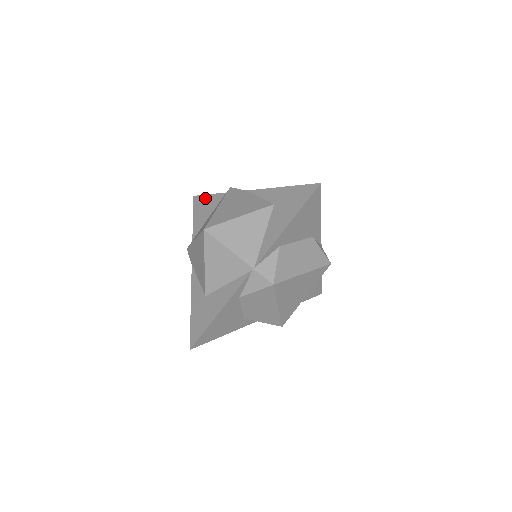
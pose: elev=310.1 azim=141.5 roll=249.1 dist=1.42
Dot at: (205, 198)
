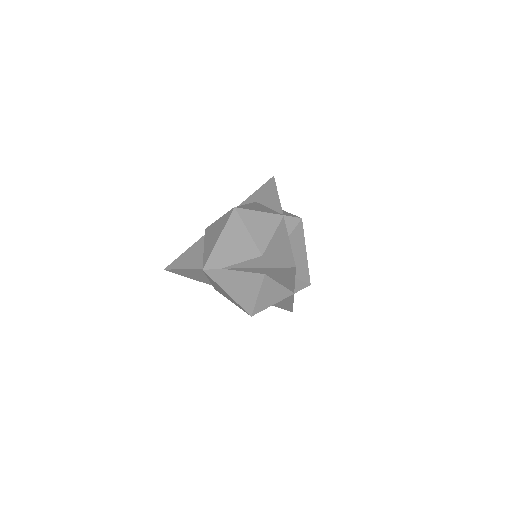
Dot at: (181, 271)
